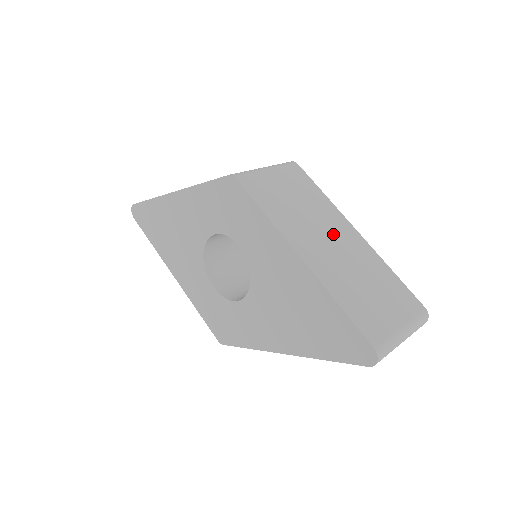
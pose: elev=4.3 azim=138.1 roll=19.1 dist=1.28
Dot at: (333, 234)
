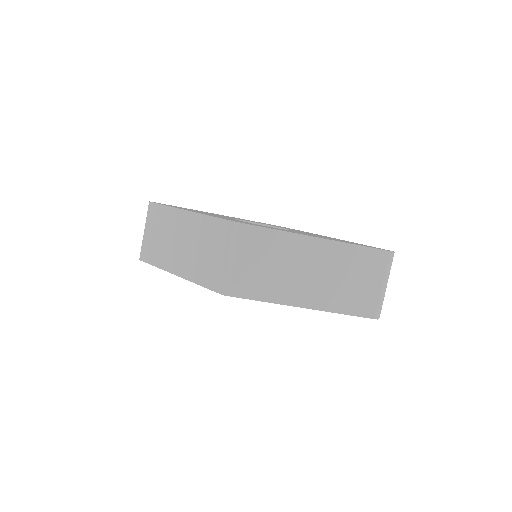
Dot at: (307, 263)
